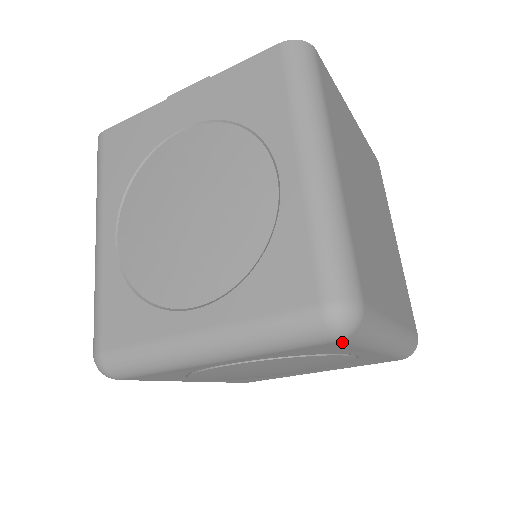
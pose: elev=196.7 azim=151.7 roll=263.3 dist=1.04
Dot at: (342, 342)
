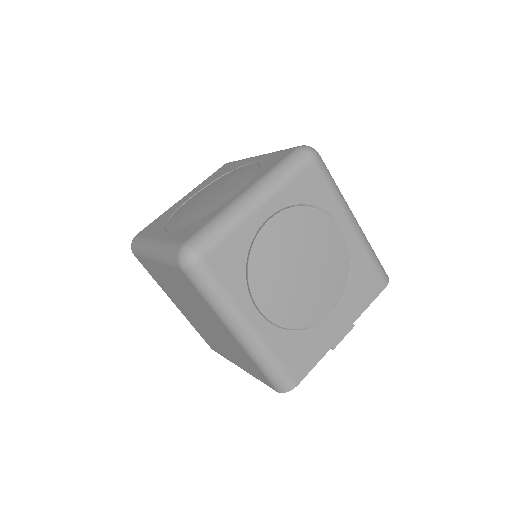
Dot at: (318, 165)
